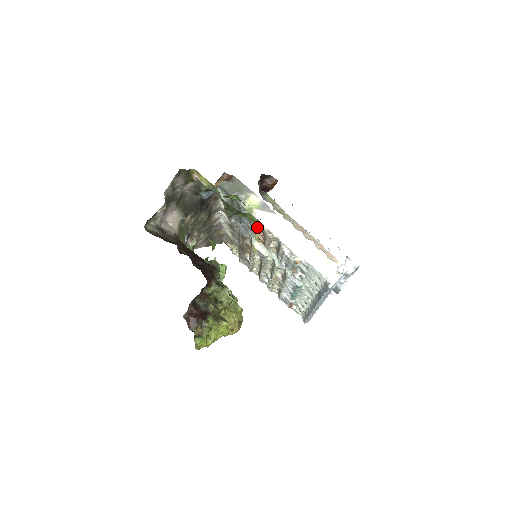
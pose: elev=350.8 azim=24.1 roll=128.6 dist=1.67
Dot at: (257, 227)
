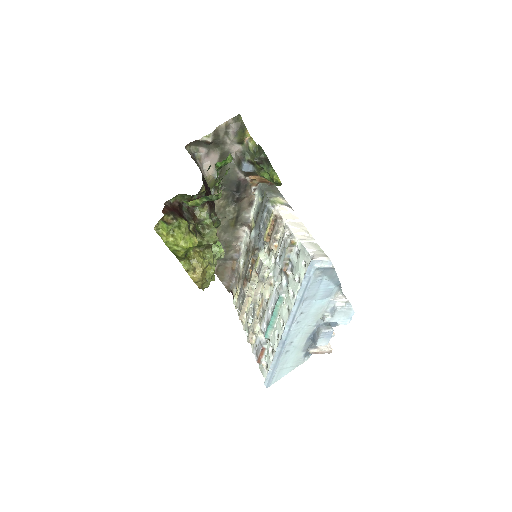
Dot at: (272, 213)
